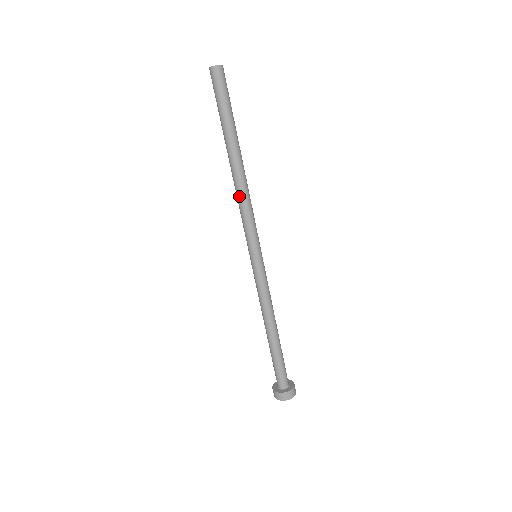
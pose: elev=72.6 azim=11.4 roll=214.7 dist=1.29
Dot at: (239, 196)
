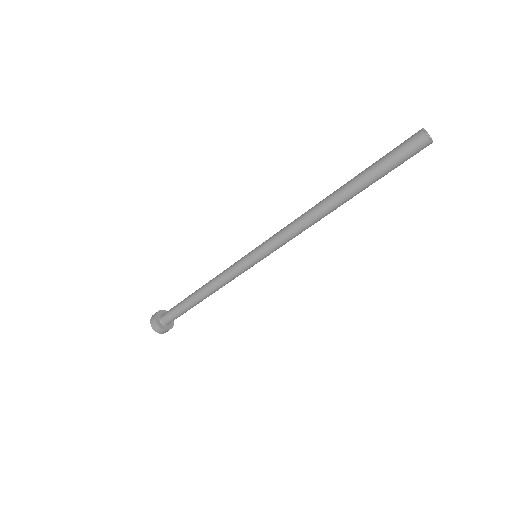
Dot at: (308, 227)
